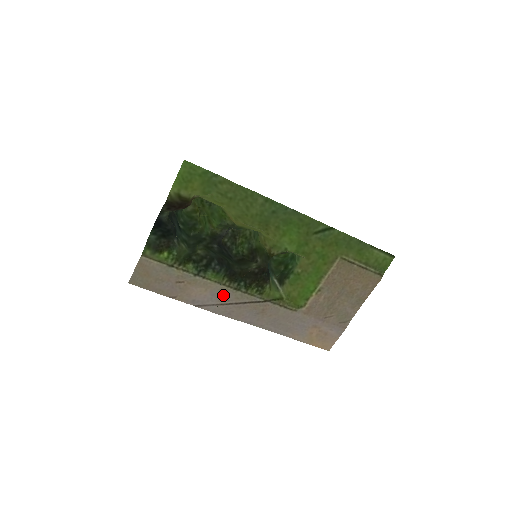
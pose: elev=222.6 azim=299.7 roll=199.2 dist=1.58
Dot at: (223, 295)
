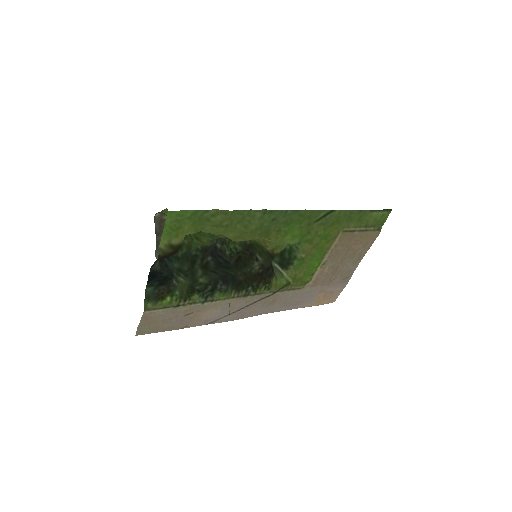
Dot at: (233, 305)
